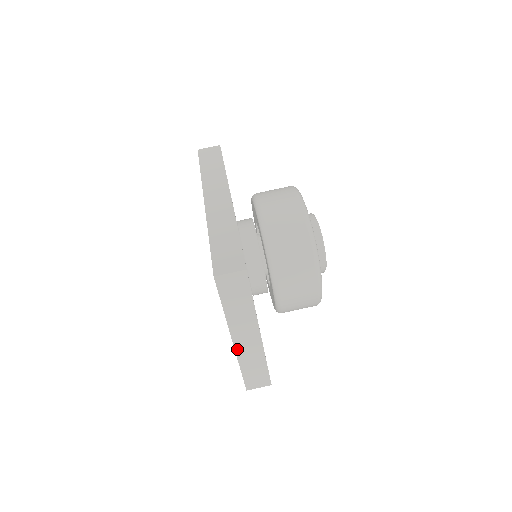
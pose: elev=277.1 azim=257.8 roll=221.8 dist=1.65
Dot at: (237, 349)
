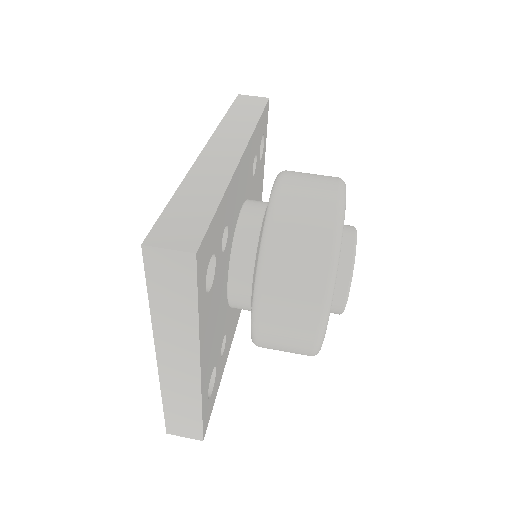
Dot at: (162, 372)
